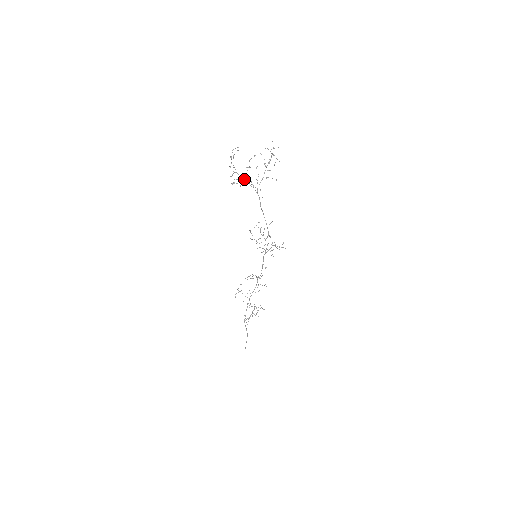
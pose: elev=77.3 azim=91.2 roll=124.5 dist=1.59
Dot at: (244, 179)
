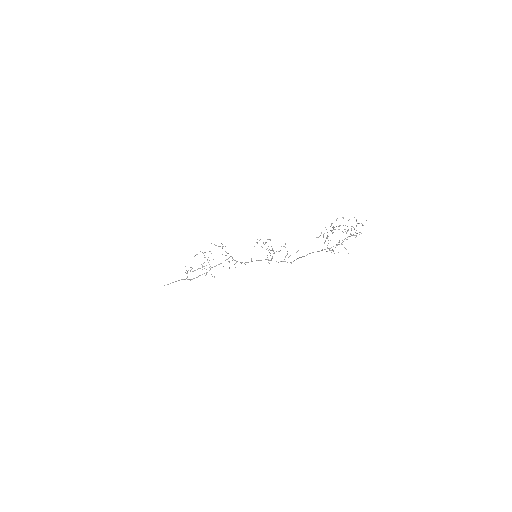
Dot at: (328, 240)
